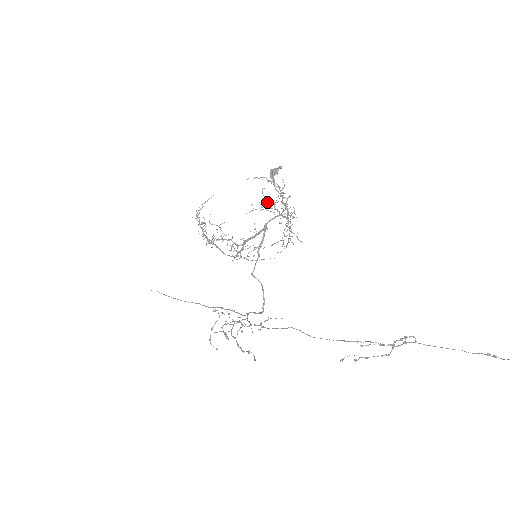
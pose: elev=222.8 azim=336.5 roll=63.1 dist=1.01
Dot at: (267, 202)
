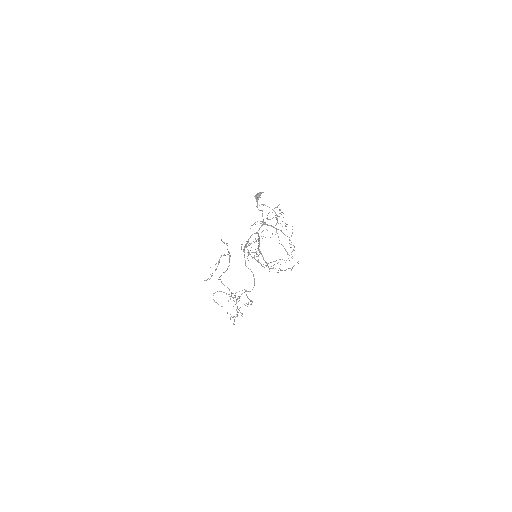
Dot at: occluded
